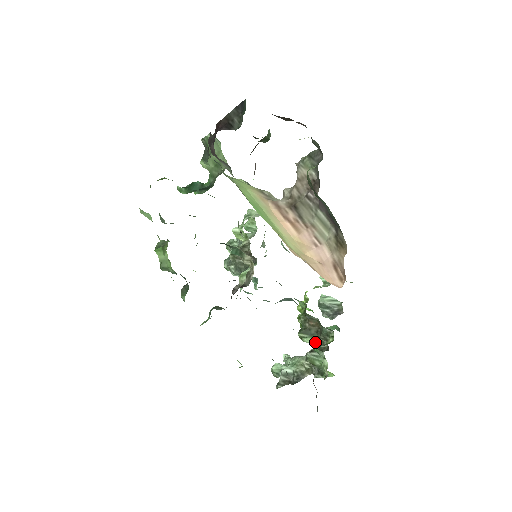
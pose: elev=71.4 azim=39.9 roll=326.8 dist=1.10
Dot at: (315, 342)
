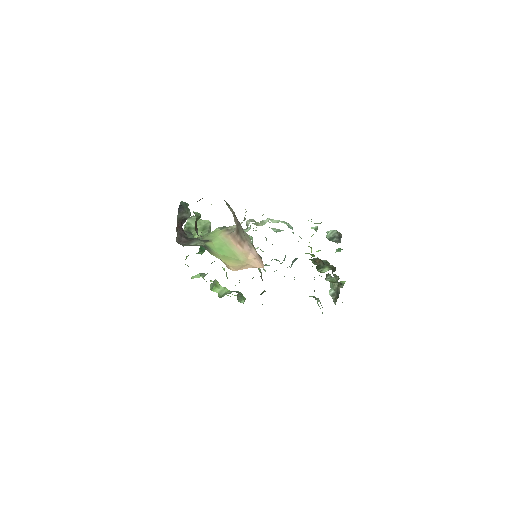
Dot at: (329, 268)
